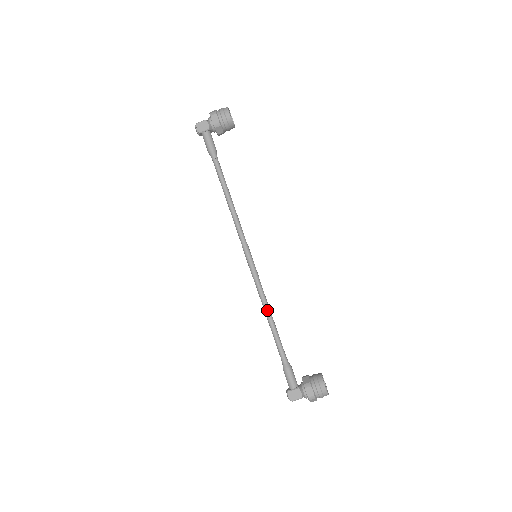
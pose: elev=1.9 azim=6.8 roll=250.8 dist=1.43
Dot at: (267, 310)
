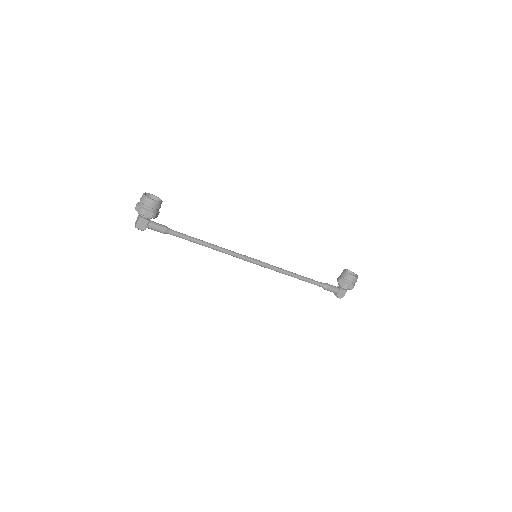
Dot at: (290, 275)
